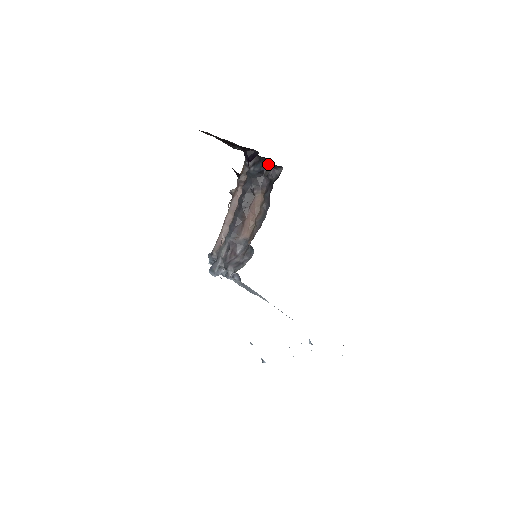
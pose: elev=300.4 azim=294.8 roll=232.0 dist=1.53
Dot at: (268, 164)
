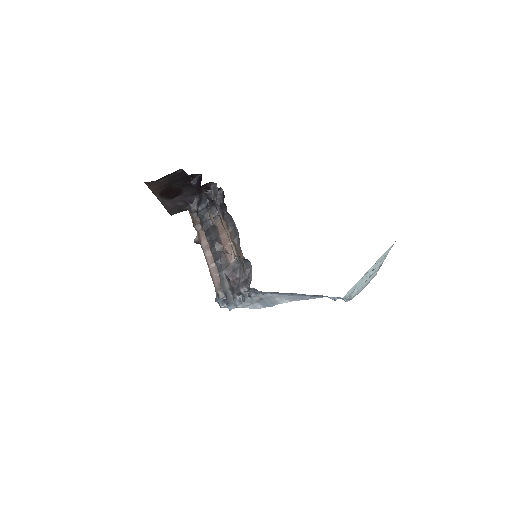
Dot at: (211, 188)
